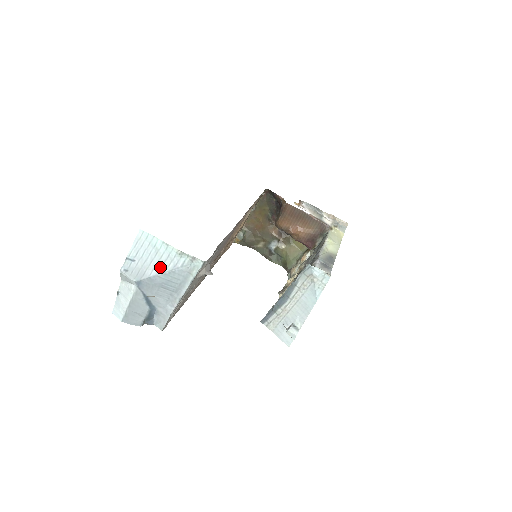
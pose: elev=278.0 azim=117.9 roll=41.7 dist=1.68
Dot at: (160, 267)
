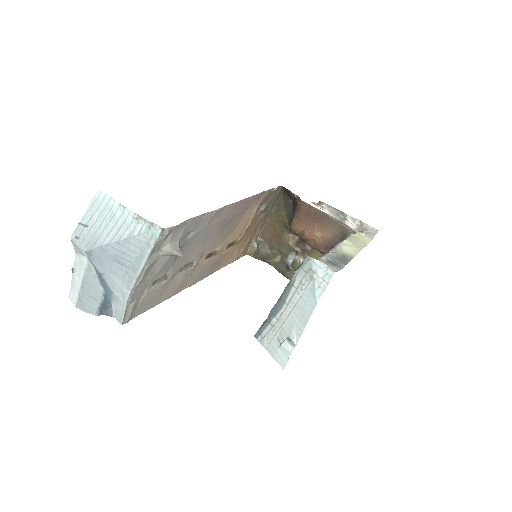
Dot at: (114, 235)
